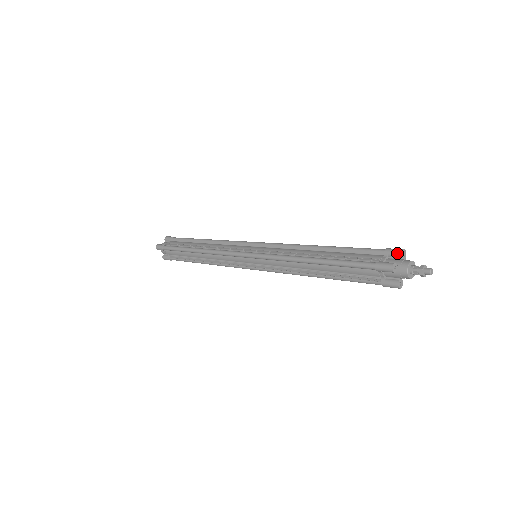
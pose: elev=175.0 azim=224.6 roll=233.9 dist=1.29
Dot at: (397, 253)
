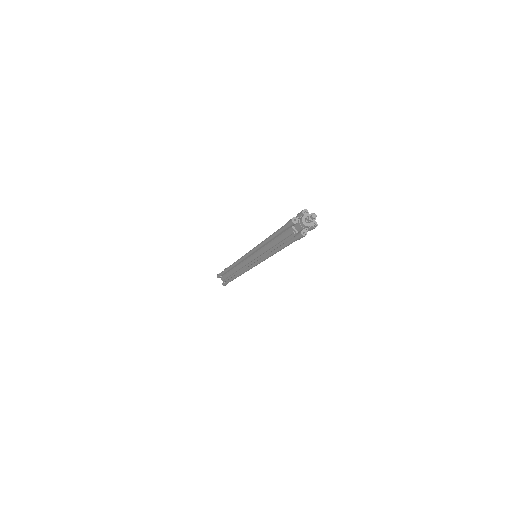
Dot at: (301, 212)
